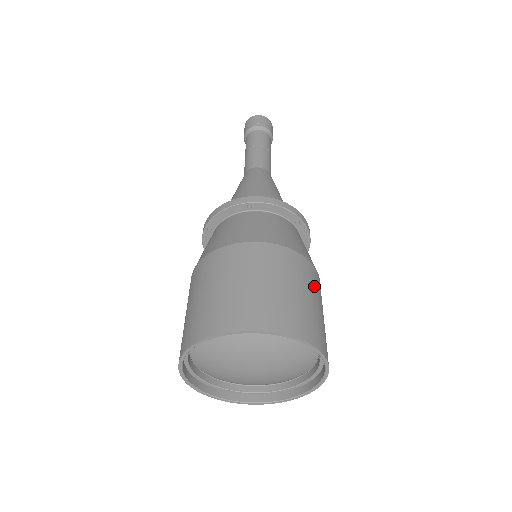
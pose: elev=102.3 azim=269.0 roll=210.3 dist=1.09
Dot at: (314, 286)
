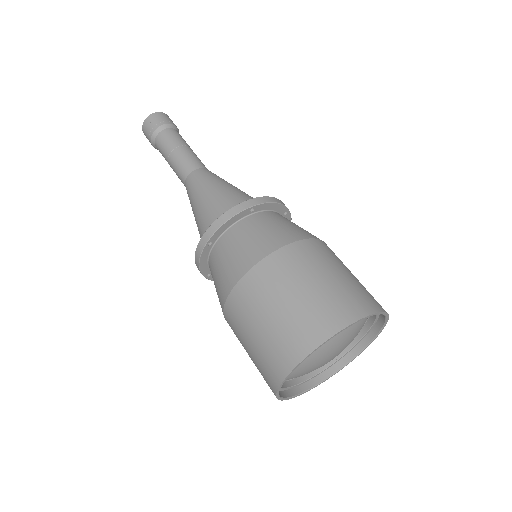
Dot at: (308, 264)
